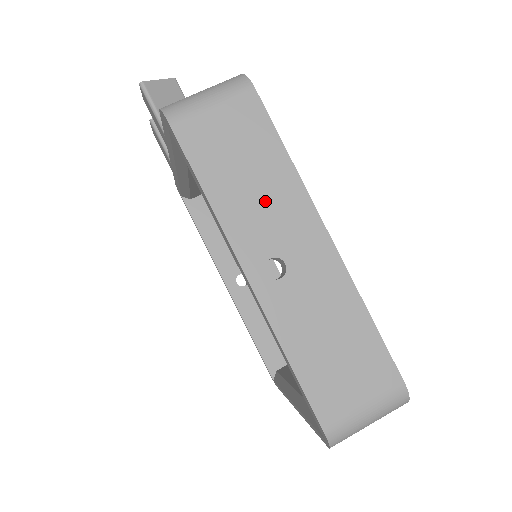
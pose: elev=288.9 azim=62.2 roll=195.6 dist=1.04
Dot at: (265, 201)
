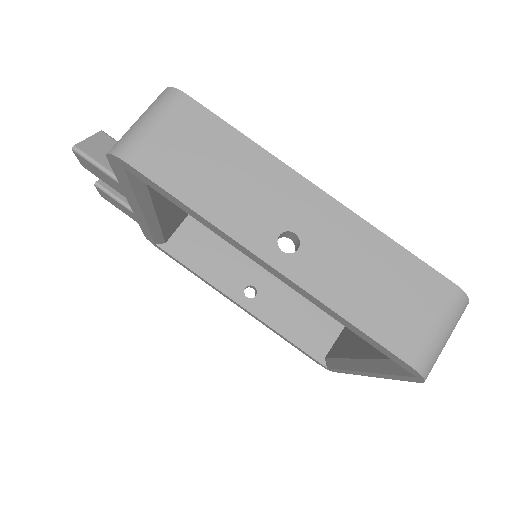
Dot at: (247, 187)
